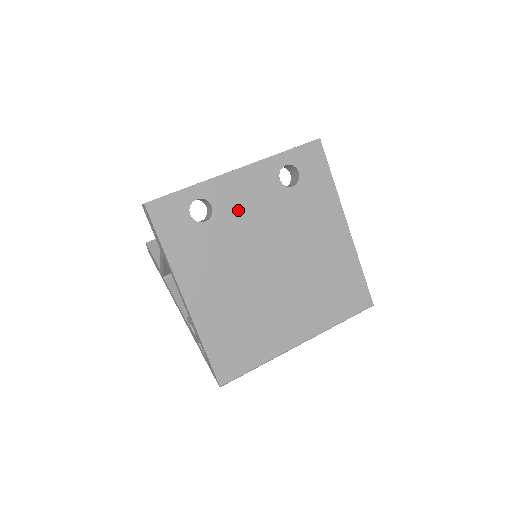
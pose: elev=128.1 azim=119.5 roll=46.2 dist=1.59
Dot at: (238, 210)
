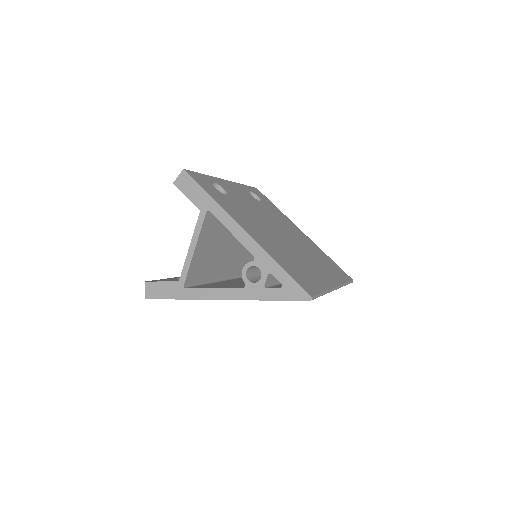
Dot at: (240, 198)
